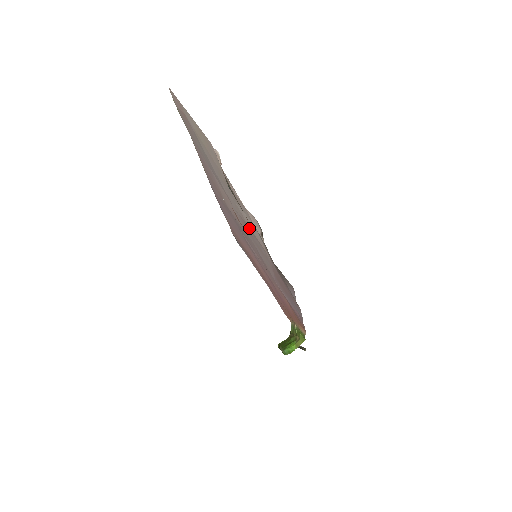
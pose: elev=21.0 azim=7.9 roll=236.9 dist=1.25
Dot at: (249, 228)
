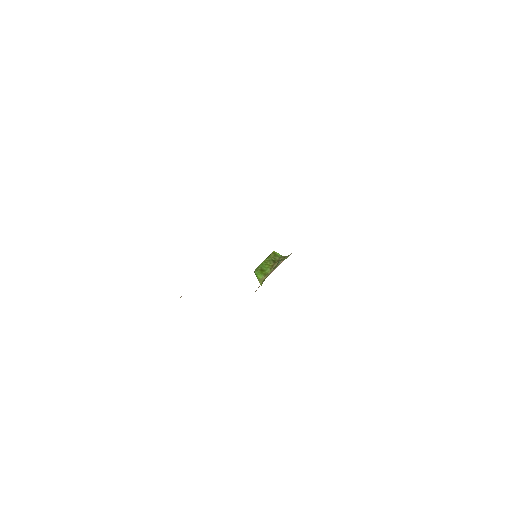
Dot at: occluded
